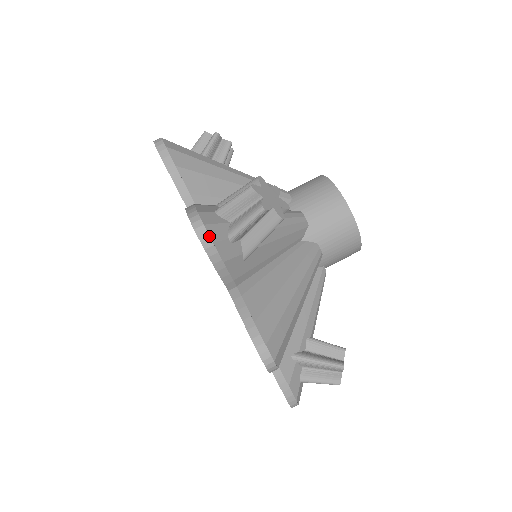
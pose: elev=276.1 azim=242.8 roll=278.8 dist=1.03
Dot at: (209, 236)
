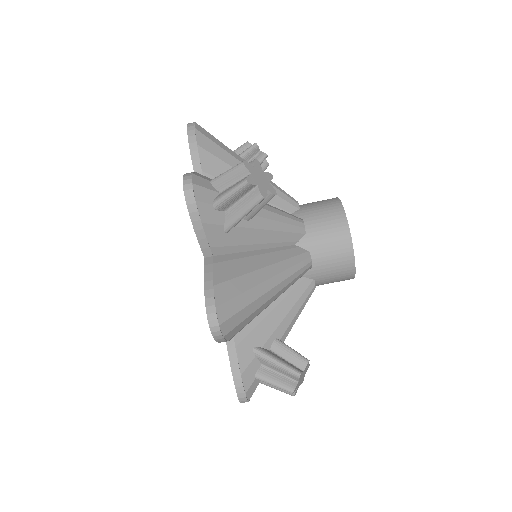
Dot at: (193, 194)
